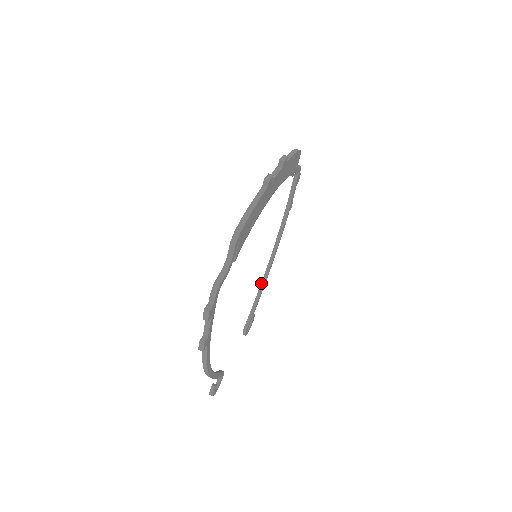
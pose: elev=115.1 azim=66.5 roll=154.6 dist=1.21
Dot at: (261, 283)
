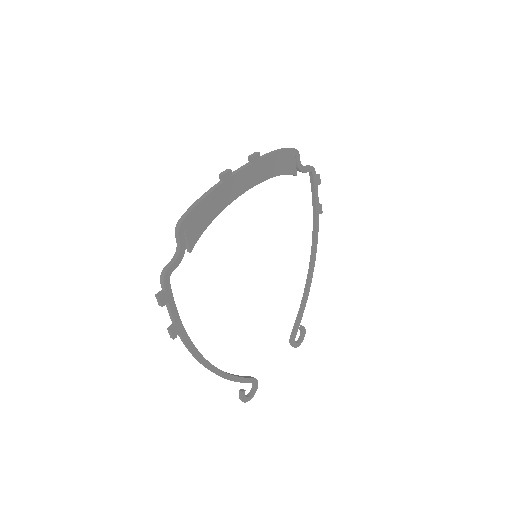
Dot at: occluded
